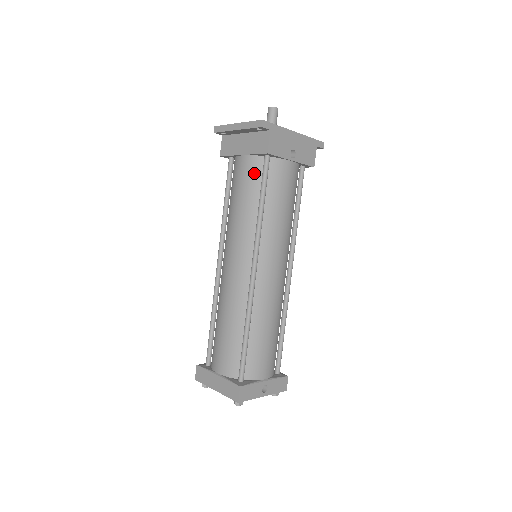
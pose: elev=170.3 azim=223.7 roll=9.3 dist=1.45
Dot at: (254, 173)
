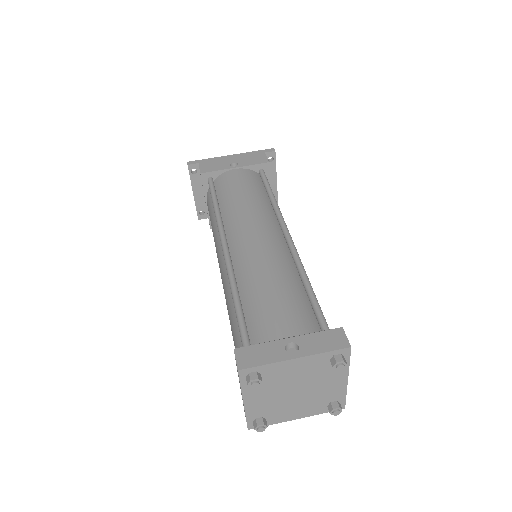
Dot at: (210, 199)
